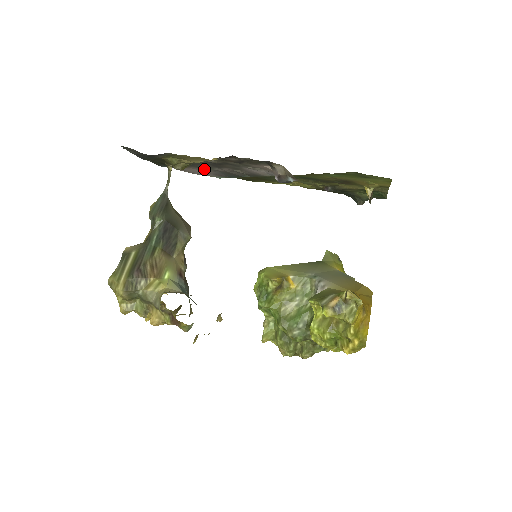
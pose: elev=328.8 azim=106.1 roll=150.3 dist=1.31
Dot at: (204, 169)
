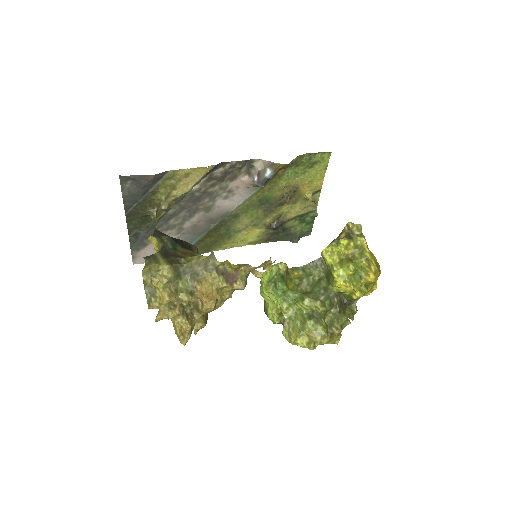
Dot at: (170, 235)
